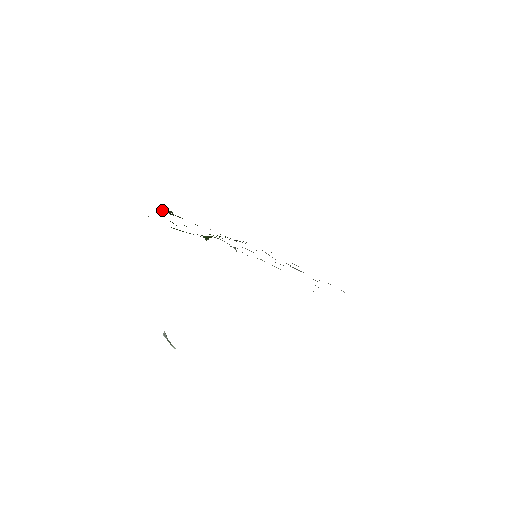
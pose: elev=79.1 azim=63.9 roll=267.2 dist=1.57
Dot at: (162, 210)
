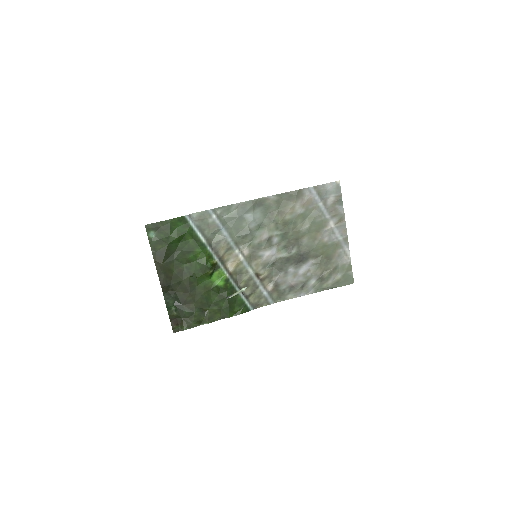
Dot at: (167, 294)
